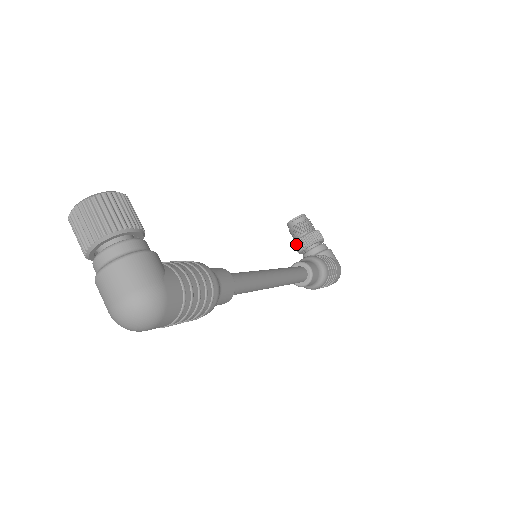
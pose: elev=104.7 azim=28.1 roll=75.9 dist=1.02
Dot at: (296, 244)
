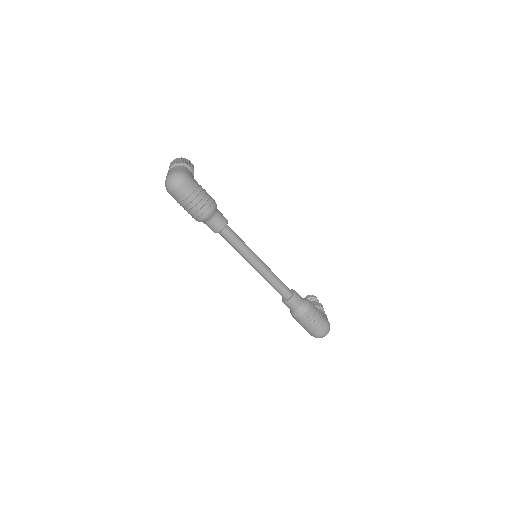
Dot at: occluded
